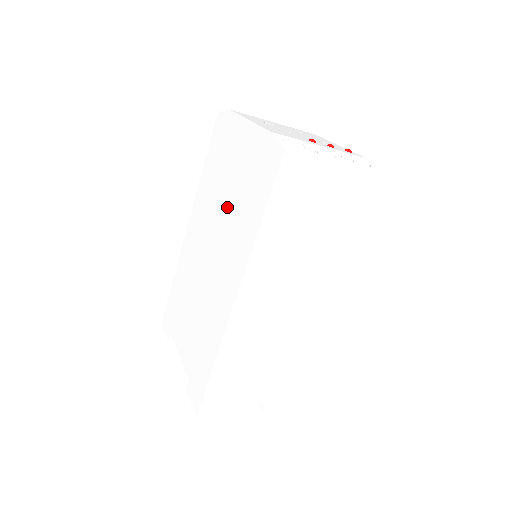
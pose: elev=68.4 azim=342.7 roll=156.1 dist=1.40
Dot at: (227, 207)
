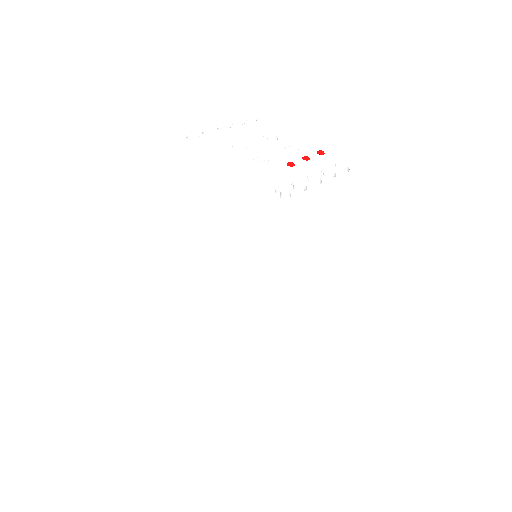
Dot at: (227, 242)
